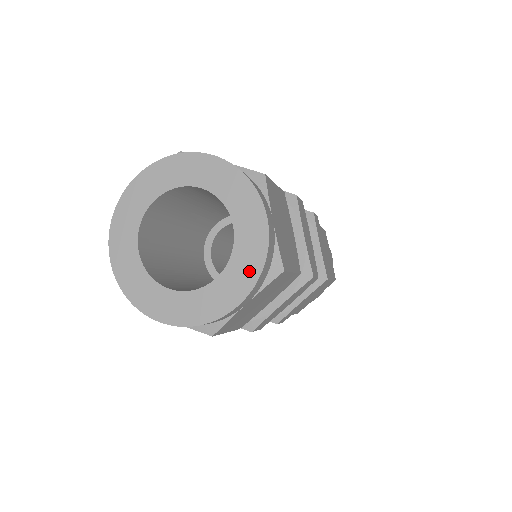
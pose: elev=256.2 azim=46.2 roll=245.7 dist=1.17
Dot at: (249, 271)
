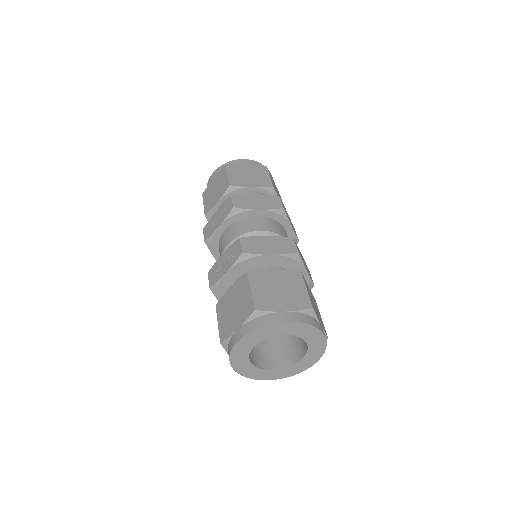
Dot at: (318, 354)
